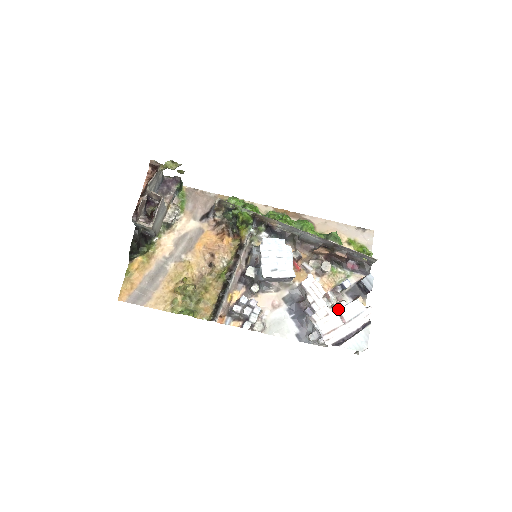
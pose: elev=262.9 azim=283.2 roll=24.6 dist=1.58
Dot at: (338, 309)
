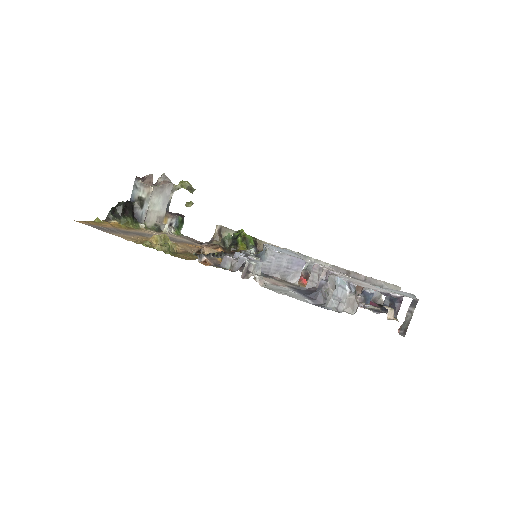
Dot at: (362, 306)
